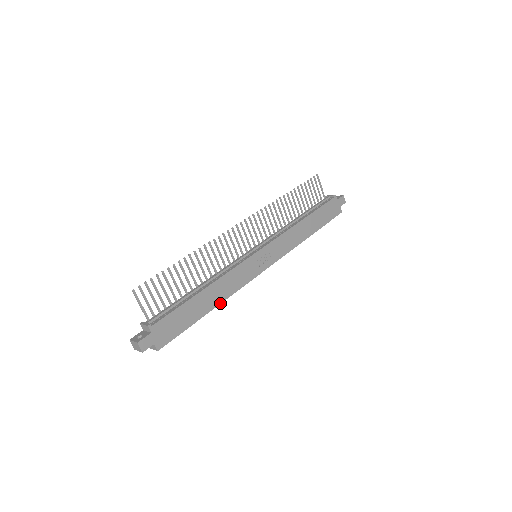
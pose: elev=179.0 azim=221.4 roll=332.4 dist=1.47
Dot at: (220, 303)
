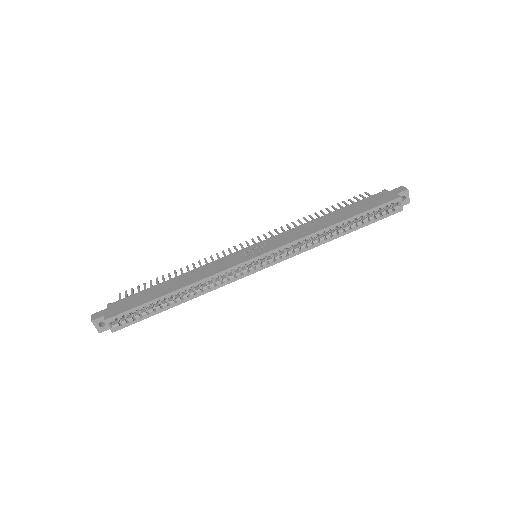
Dot at: (187, 285)
